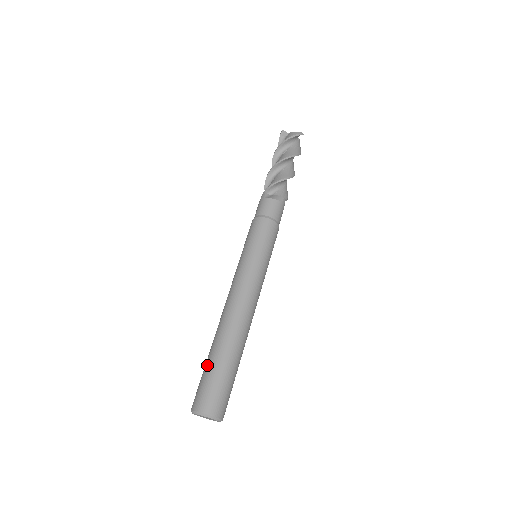
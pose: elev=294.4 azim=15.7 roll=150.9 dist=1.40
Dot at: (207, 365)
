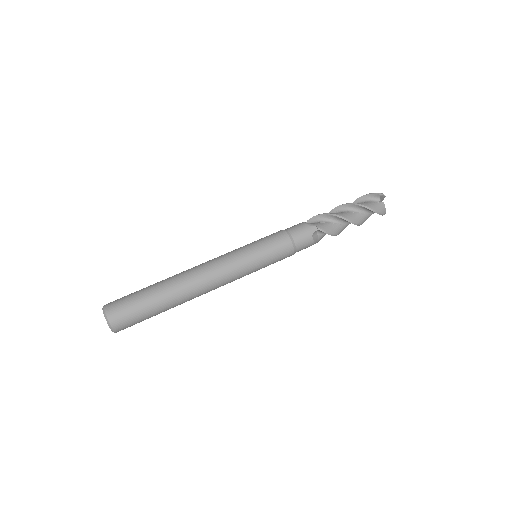
Dot at: occluded
